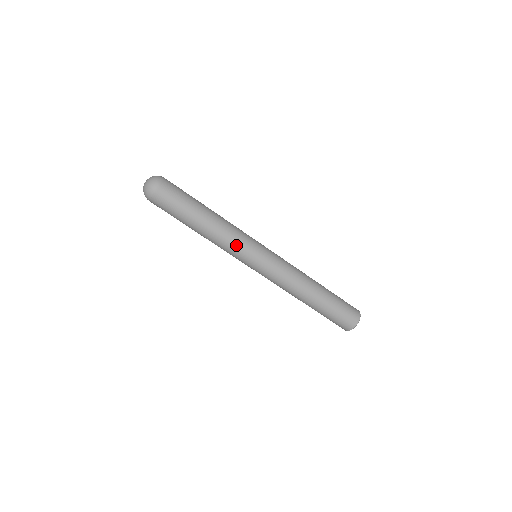
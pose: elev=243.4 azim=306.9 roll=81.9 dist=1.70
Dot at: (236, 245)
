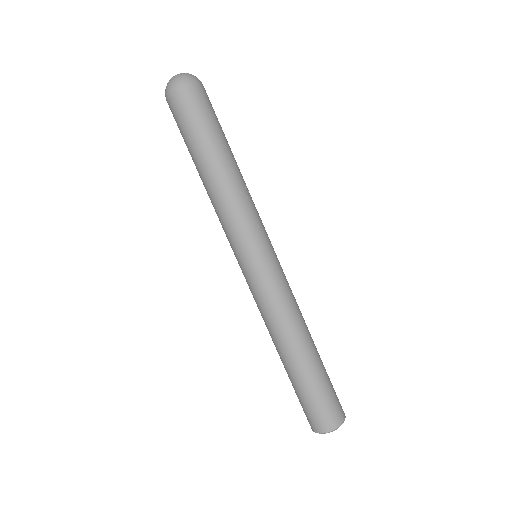
Dot at: (238, 222)
